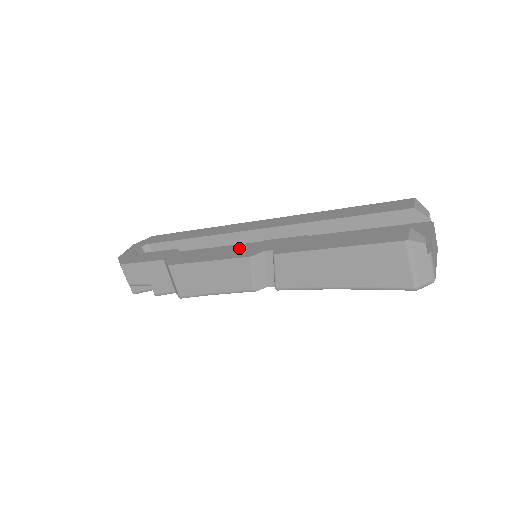
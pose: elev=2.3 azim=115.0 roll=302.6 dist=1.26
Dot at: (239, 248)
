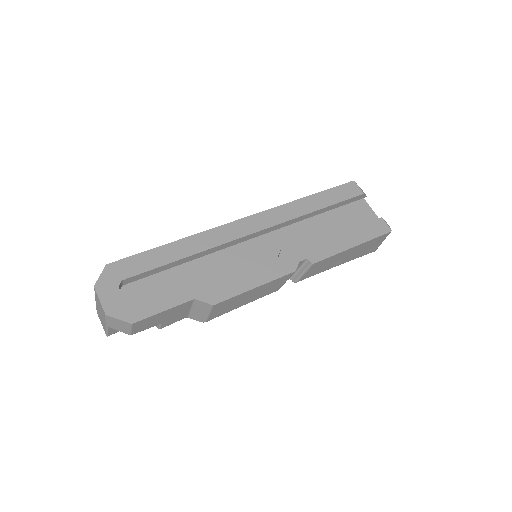
Dot at: (270, 263)
